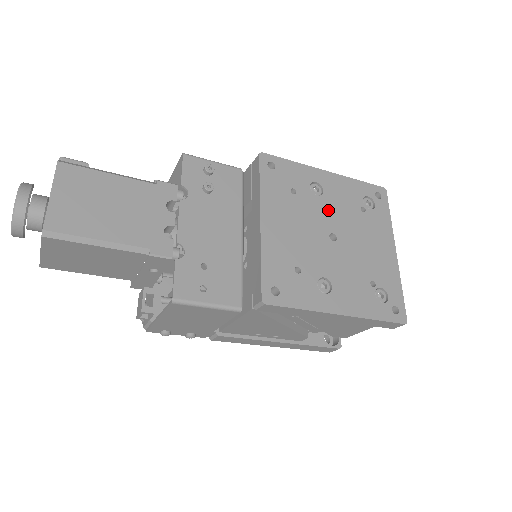
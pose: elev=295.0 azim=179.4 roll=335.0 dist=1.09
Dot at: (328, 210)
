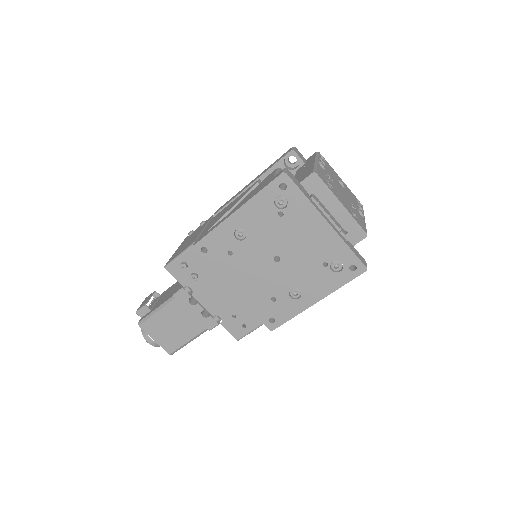
Dot at: (259, 243)
